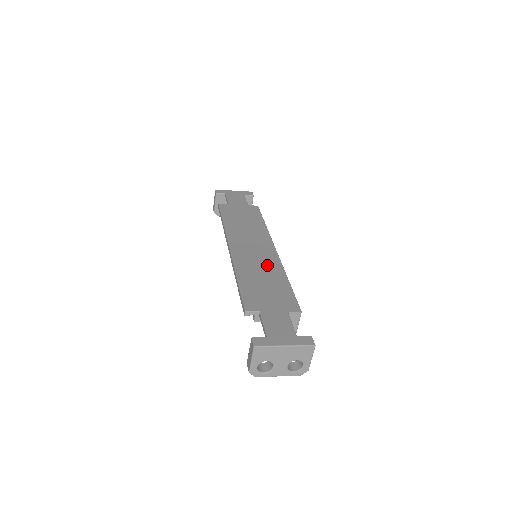
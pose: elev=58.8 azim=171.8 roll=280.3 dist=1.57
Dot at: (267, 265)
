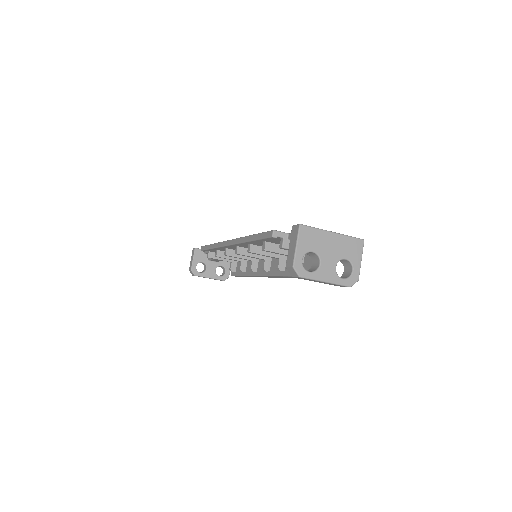
Dot at: occluded
